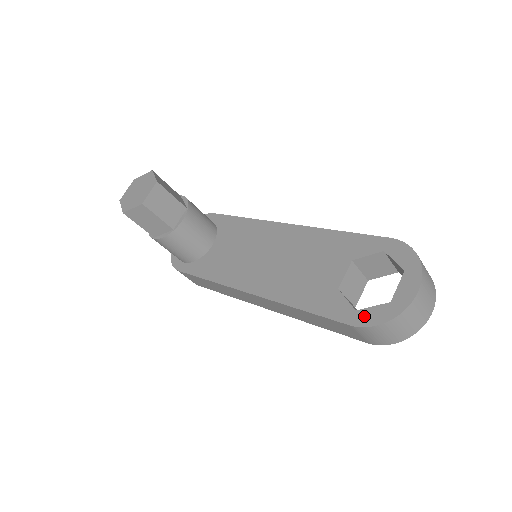
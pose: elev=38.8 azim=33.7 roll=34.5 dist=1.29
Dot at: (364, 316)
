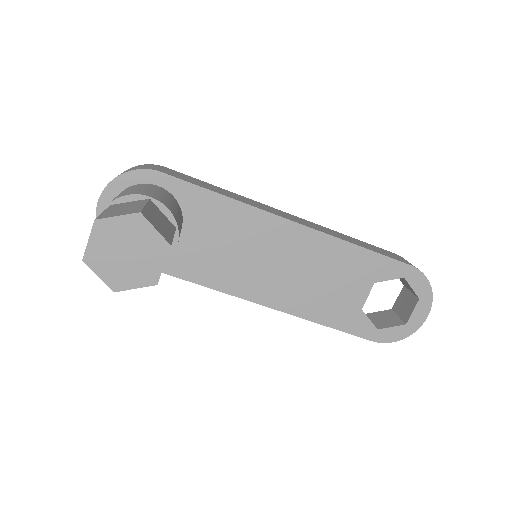
Dot at: (385, 335)
